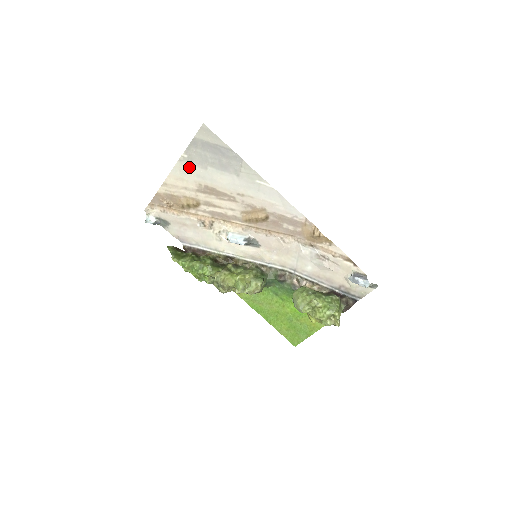
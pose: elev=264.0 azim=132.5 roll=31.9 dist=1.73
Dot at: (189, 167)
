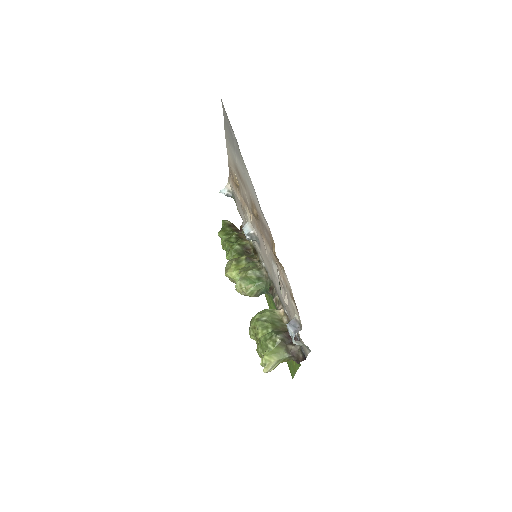
Dot at: occluded
